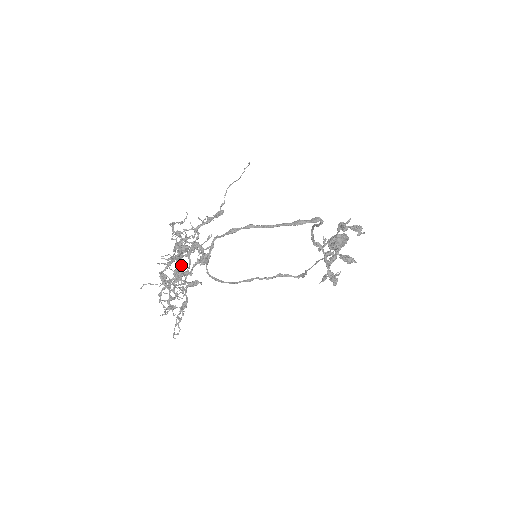
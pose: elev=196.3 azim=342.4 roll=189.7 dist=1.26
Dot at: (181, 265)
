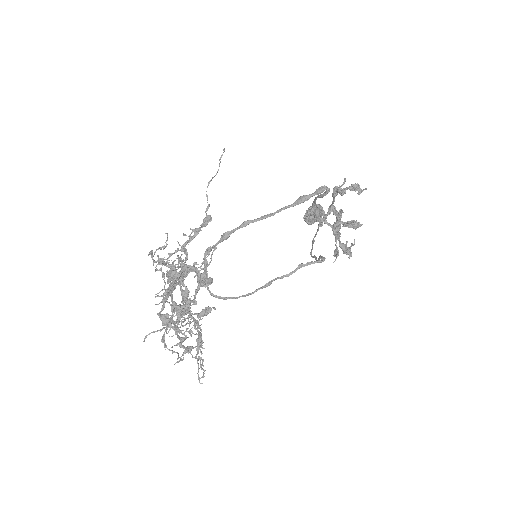
Dot at: (185, 296)
